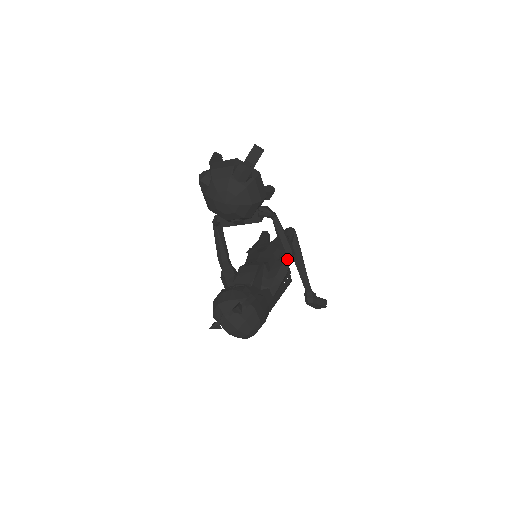
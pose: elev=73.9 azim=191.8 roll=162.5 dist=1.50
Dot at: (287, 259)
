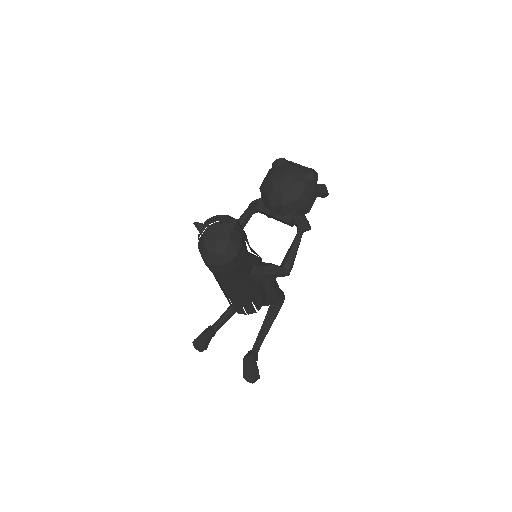
Dot at: (282, 269)
